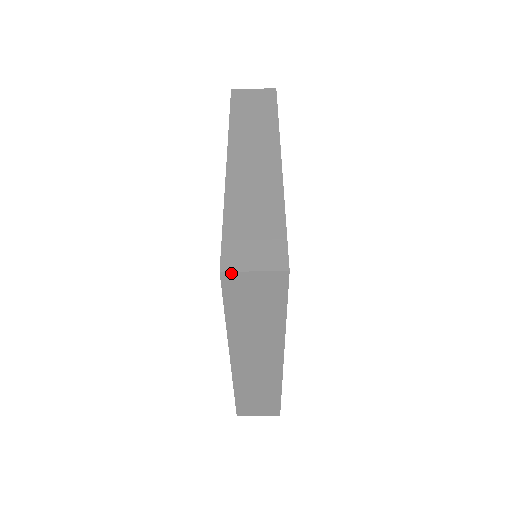
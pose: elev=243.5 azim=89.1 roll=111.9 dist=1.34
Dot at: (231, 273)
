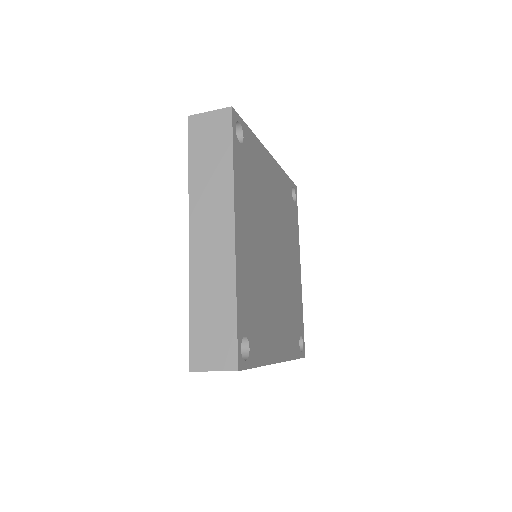
Dot at: (198, 371)
